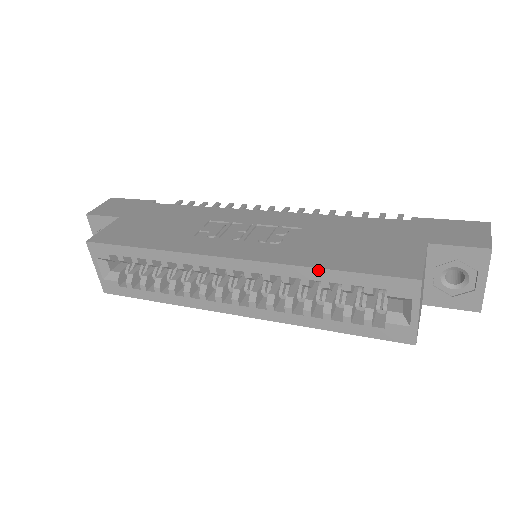
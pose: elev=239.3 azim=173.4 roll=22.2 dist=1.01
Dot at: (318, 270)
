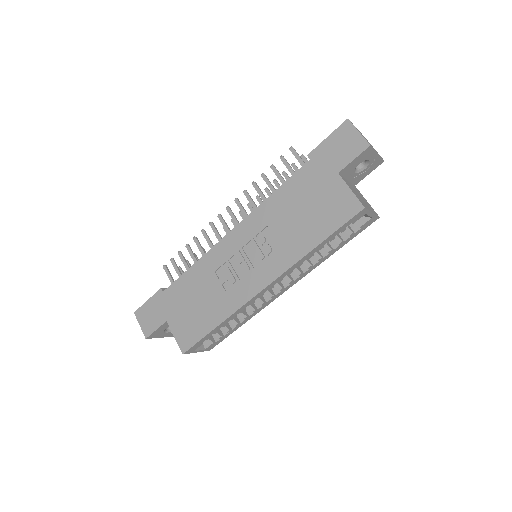
Dot at: (314, 250)
